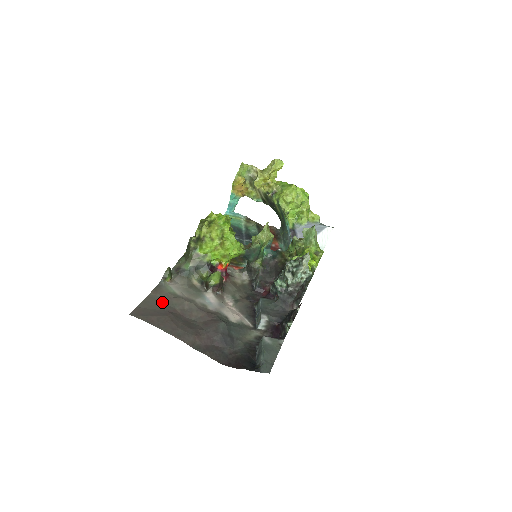
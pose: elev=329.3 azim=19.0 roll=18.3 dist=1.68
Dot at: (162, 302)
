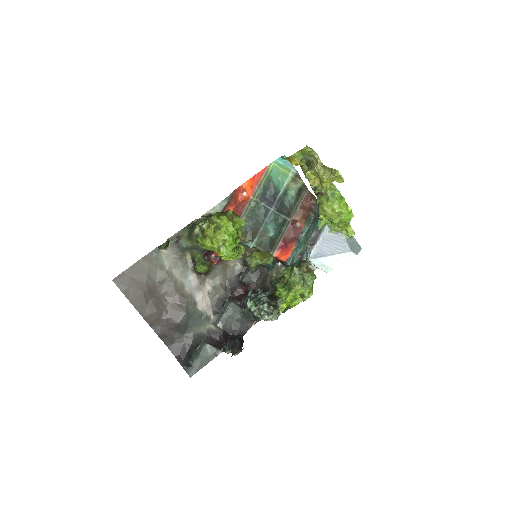
Dot at: (147, 272)
